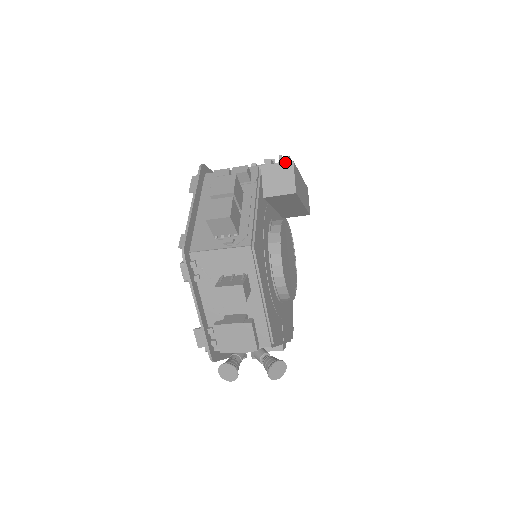
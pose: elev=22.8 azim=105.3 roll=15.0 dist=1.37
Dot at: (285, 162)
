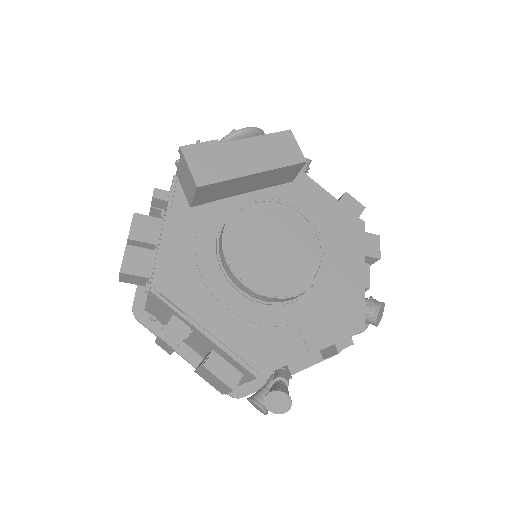
Dot at: (180, 157)
